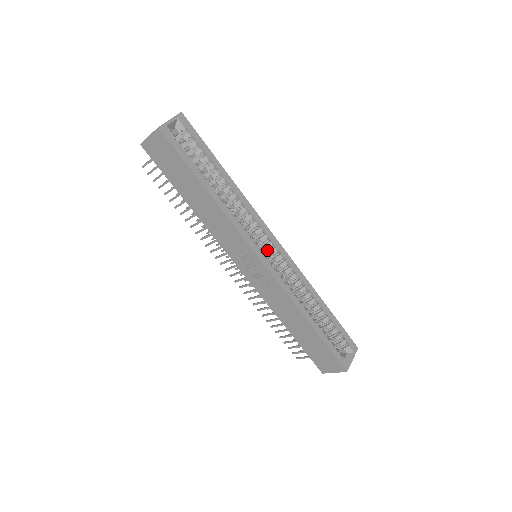
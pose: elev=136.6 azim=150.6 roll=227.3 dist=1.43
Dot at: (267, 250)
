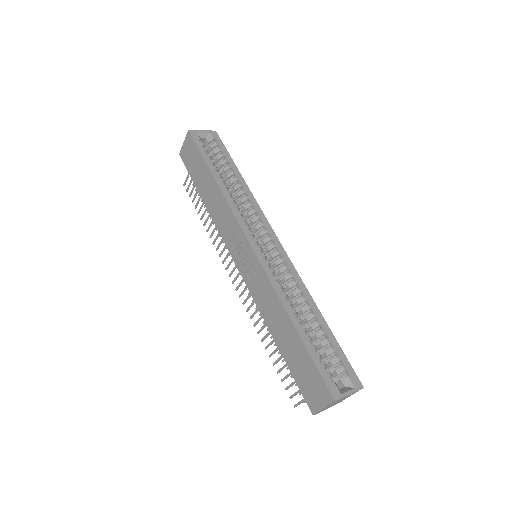
Dot at: (266, 247)
